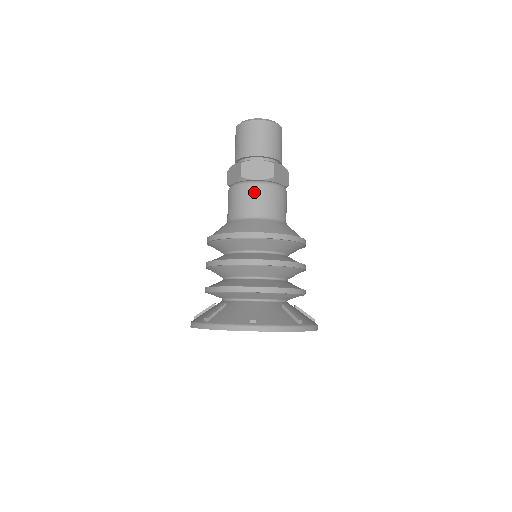
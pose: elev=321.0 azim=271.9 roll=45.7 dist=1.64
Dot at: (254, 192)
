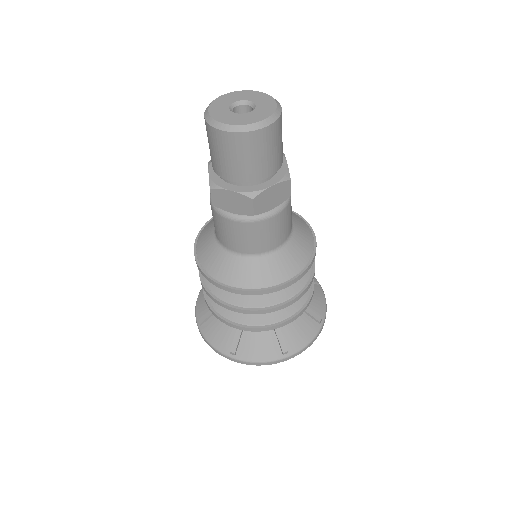
Dot at: (230, 228)
